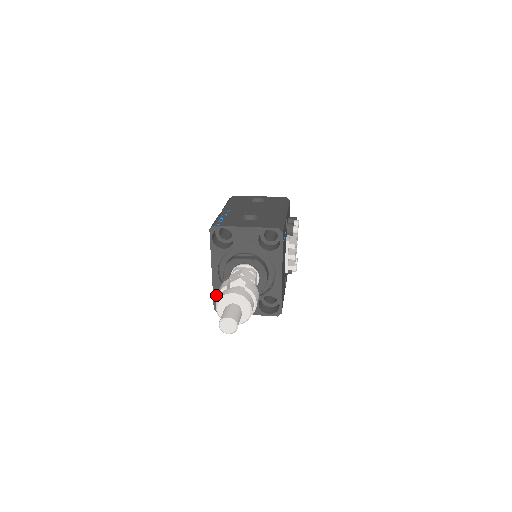
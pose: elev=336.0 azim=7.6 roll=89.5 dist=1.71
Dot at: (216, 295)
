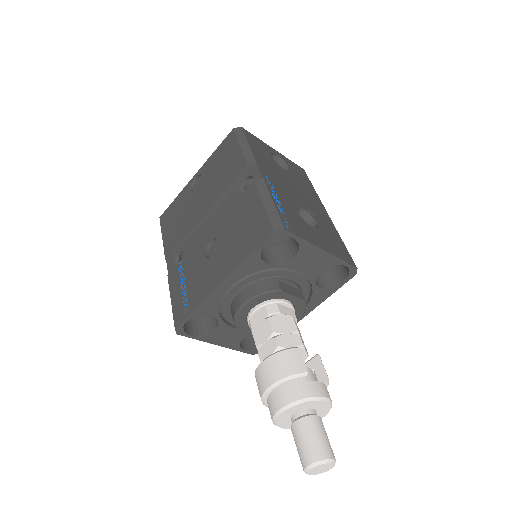
Dot at: (196, 314)
